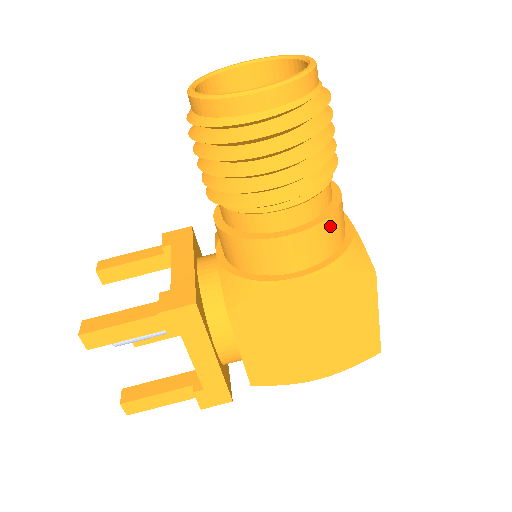
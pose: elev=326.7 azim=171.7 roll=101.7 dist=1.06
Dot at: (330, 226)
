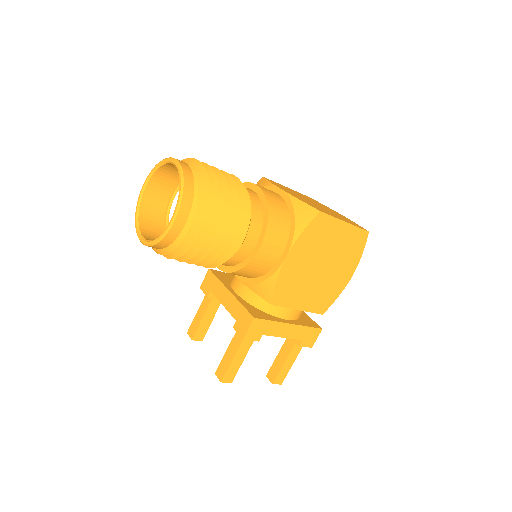
Dot at: (274, 217)
